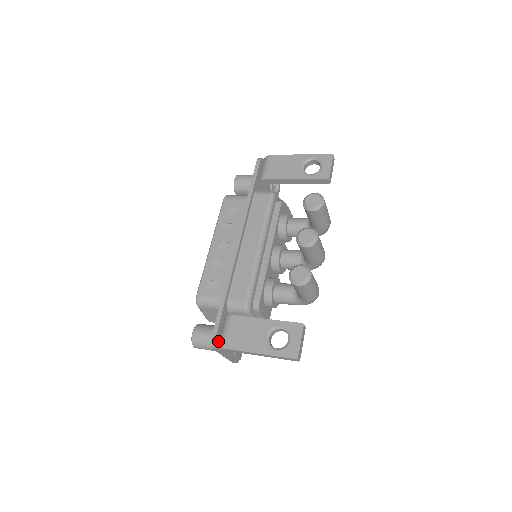
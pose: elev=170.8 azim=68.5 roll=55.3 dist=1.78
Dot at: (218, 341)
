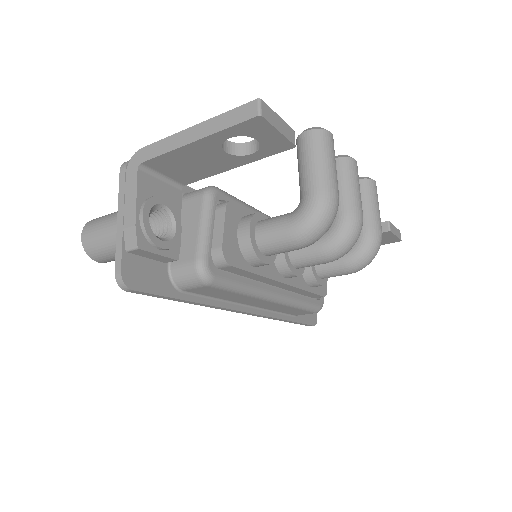
Dot at: occluded
